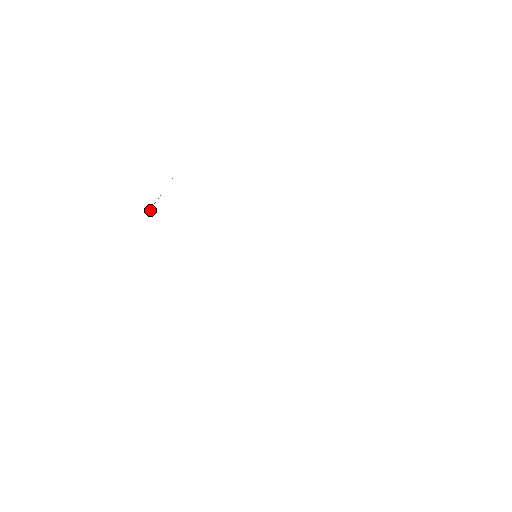
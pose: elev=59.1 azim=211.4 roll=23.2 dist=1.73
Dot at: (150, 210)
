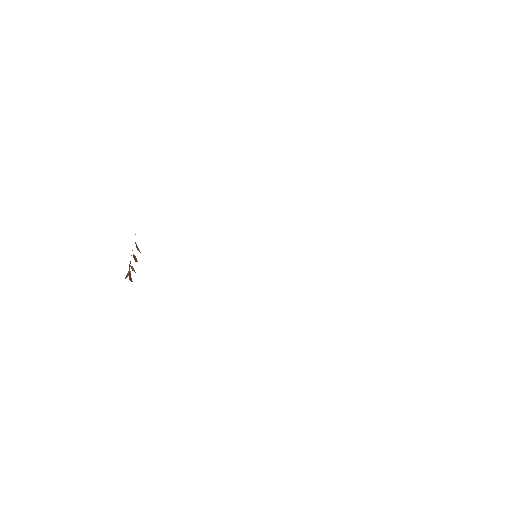
Dot at: (128, 272)
